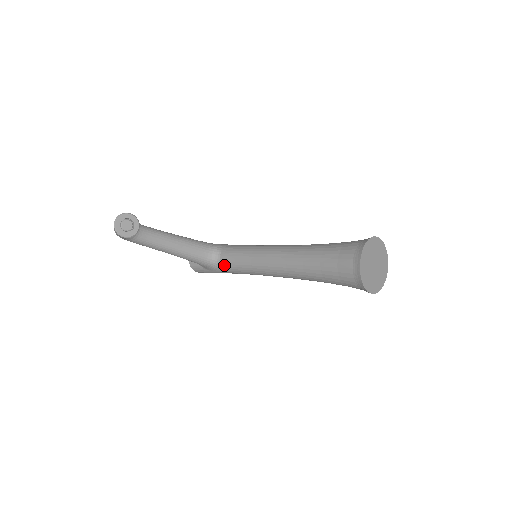
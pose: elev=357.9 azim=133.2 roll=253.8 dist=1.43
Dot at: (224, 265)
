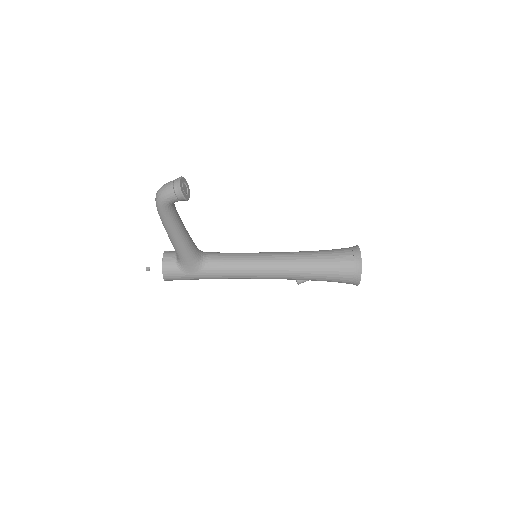
Dot at: (212, 266)
